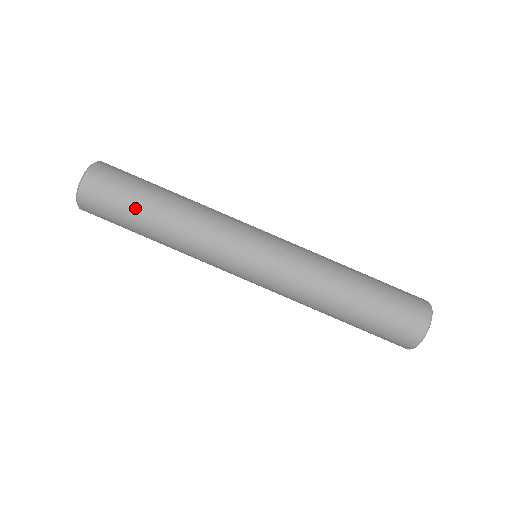
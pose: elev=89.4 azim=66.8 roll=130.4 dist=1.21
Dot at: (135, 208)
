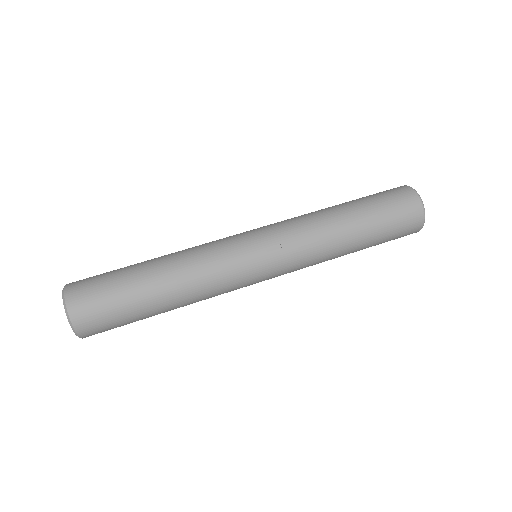
Dot at: (126, 268)
